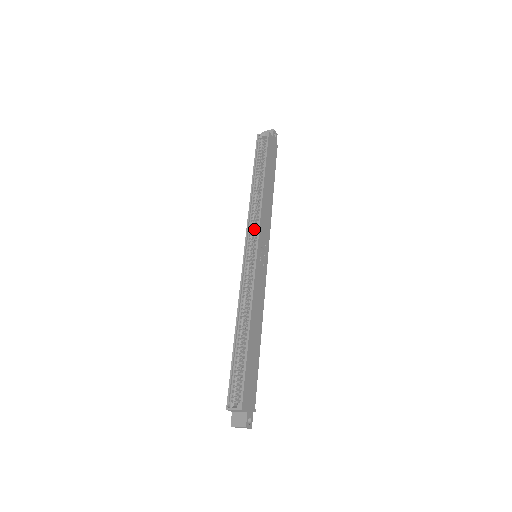
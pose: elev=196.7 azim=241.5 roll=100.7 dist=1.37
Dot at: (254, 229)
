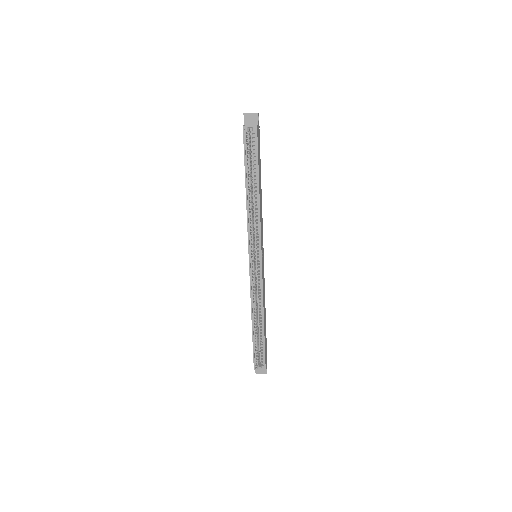
Dot at: (253, 234)
